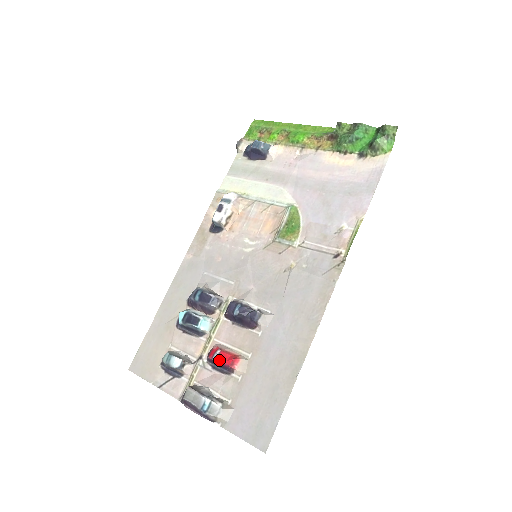
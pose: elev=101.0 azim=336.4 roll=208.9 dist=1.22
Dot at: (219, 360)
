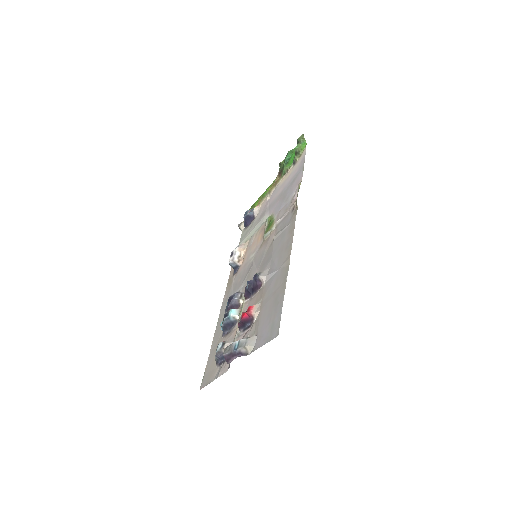
Dot at: (242, 318)
